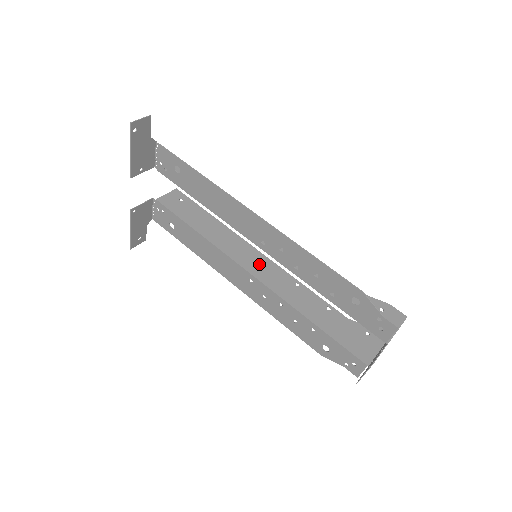
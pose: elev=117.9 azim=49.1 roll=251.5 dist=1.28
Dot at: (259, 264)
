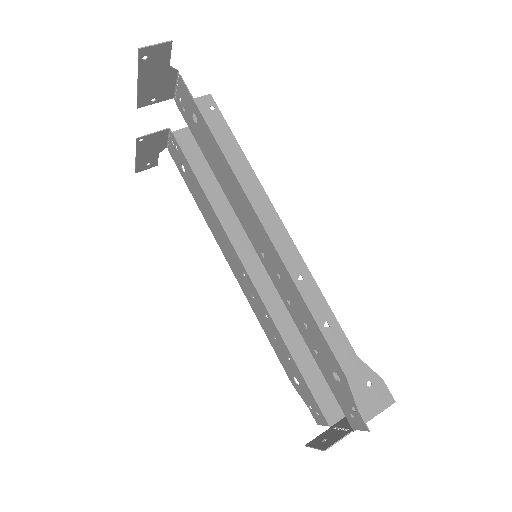
Dot at: occluded
